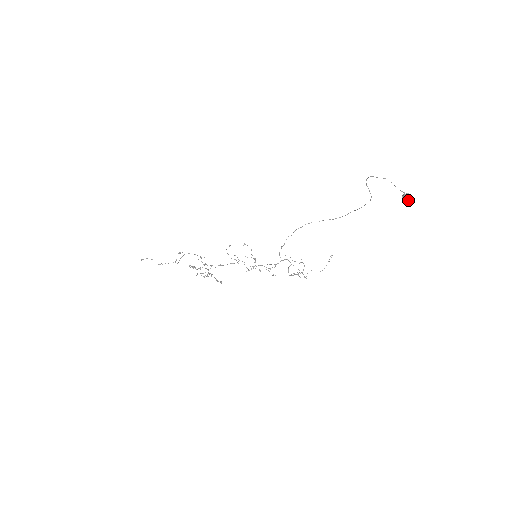
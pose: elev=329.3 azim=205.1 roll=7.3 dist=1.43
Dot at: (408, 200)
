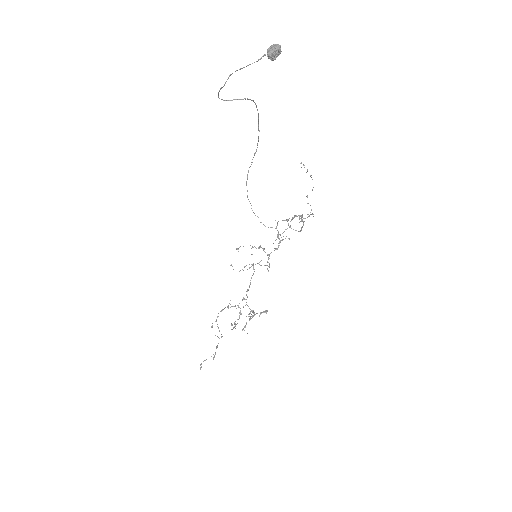
Dot at: (279, 53)
